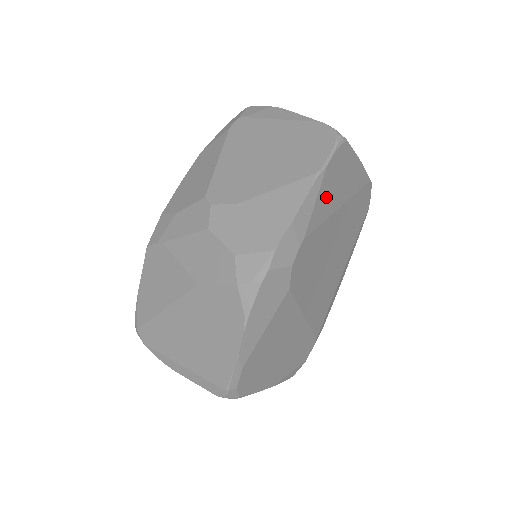
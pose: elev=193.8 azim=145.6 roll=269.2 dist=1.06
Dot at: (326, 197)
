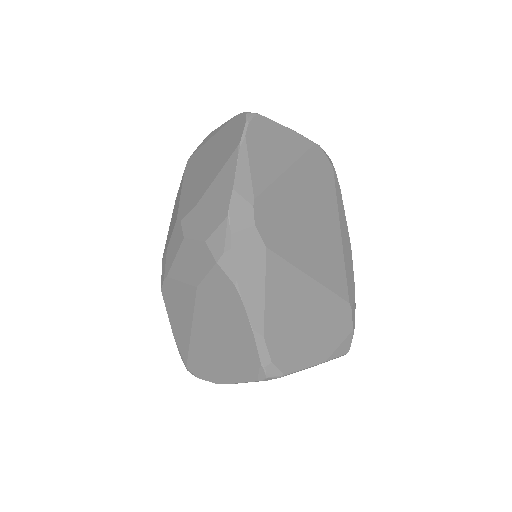
Dot at: (262, 162)
